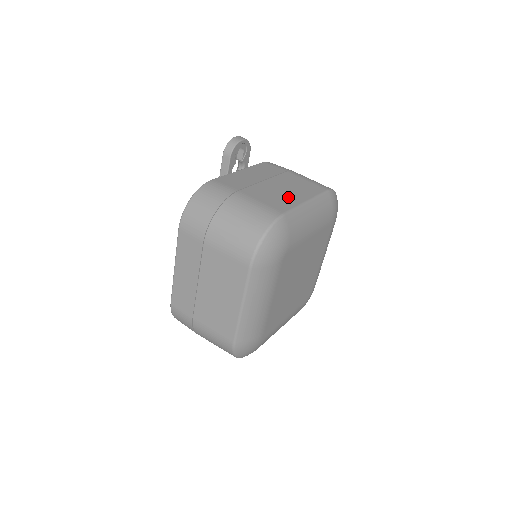
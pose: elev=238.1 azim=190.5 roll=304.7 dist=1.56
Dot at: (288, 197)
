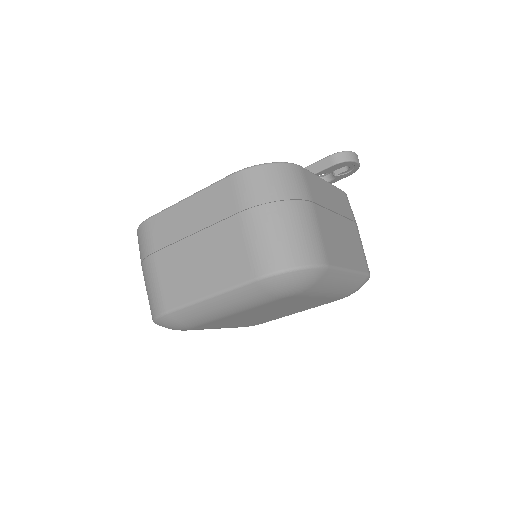
Dot at: (341, 251)
